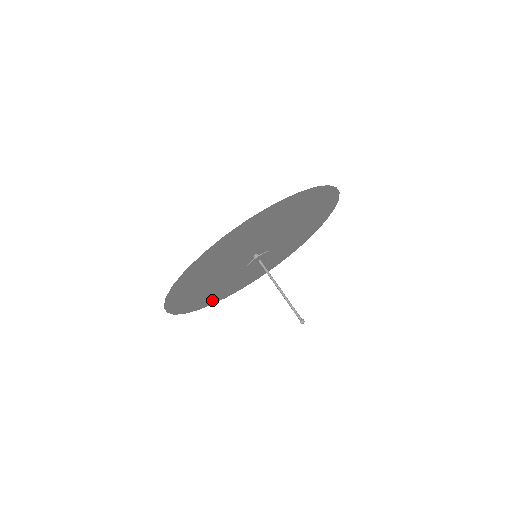
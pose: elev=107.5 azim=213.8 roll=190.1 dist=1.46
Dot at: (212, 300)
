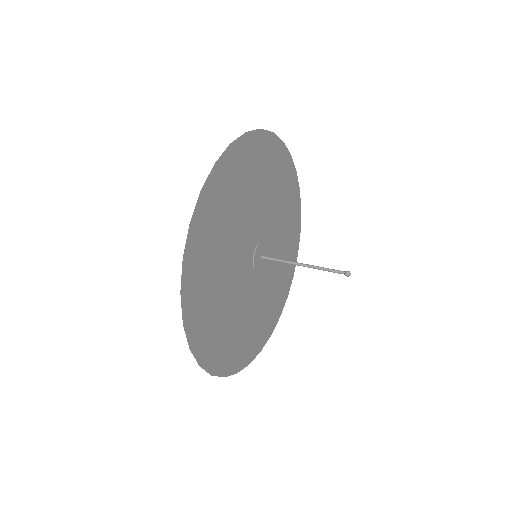
Dot at: (235, 359)
